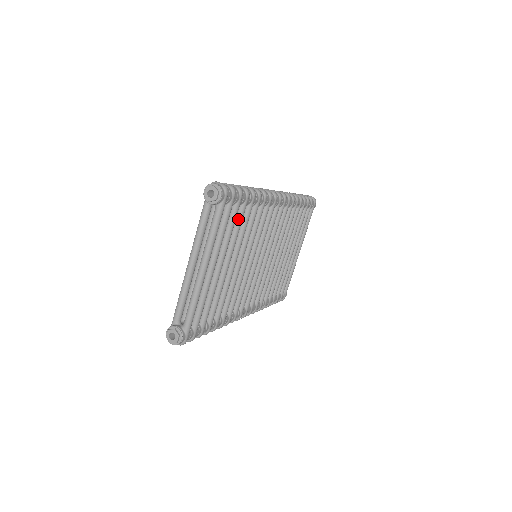
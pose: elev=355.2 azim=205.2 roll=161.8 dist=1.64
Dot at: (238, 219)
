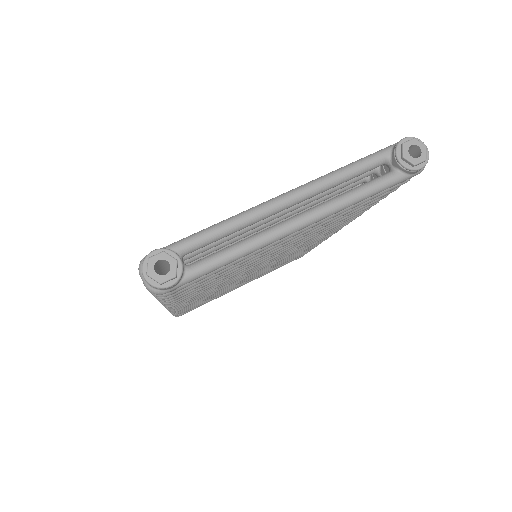
Dot at: occluded
